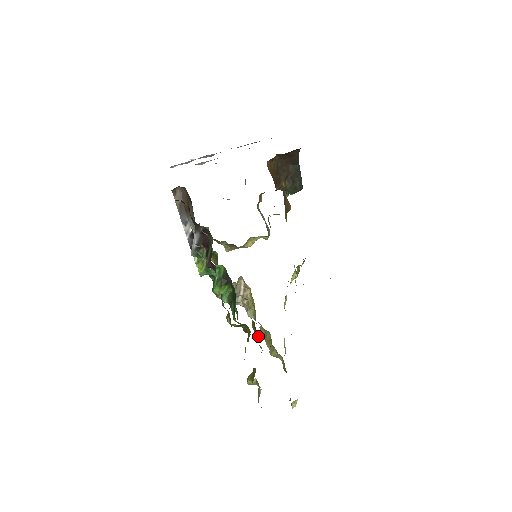
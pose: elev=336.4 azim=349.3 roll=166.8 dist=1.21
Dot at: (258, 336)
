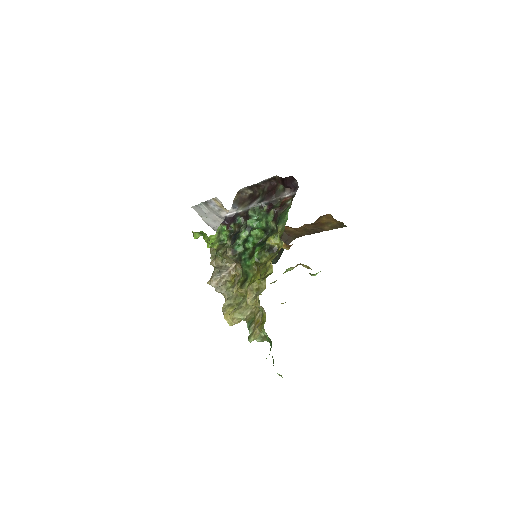
Dot at: (245, 286)
